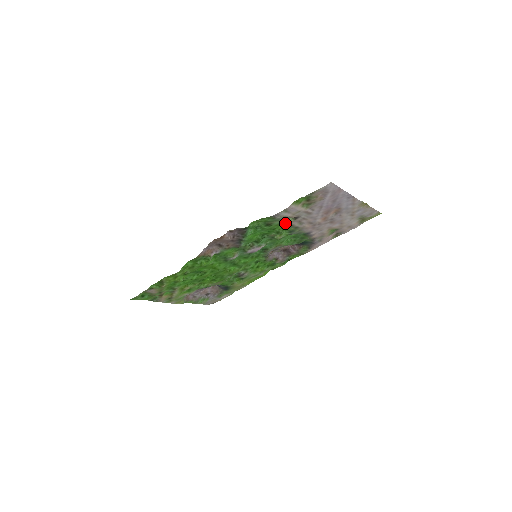
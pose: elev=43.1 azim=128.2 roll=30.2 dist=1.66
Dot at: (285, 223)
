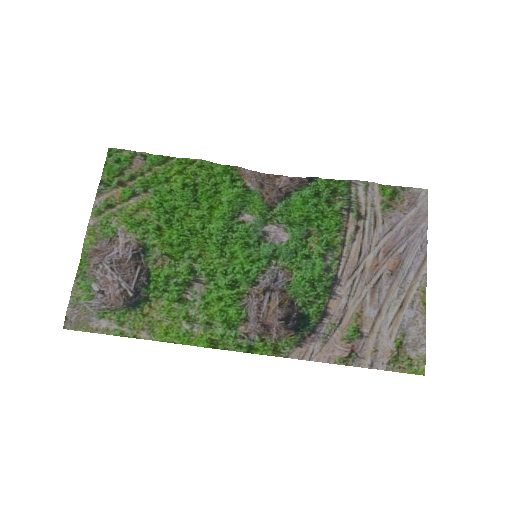
Dot at: (344, 216)
